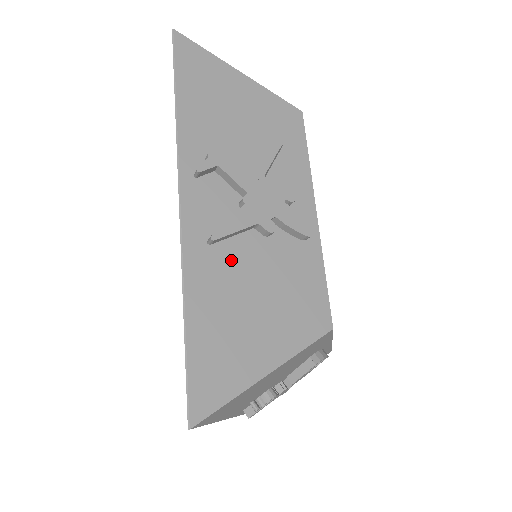
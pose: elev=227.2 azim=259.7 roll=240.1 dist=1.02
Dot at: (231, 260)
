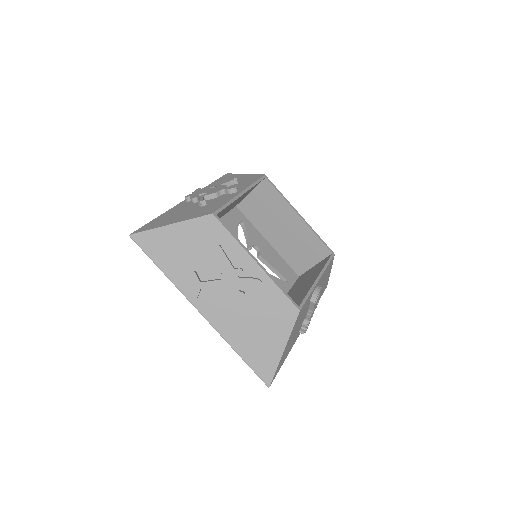
Dot at: (238, 319)
